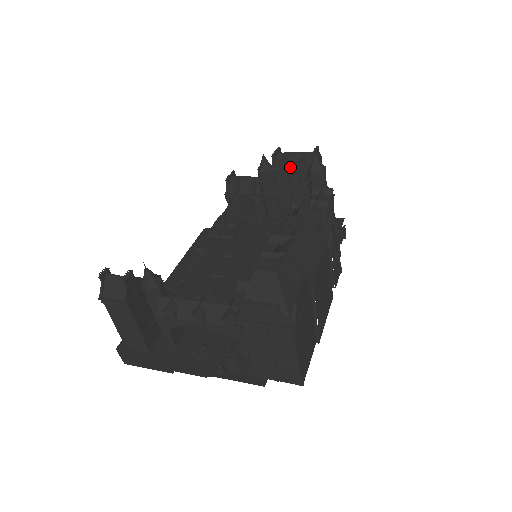
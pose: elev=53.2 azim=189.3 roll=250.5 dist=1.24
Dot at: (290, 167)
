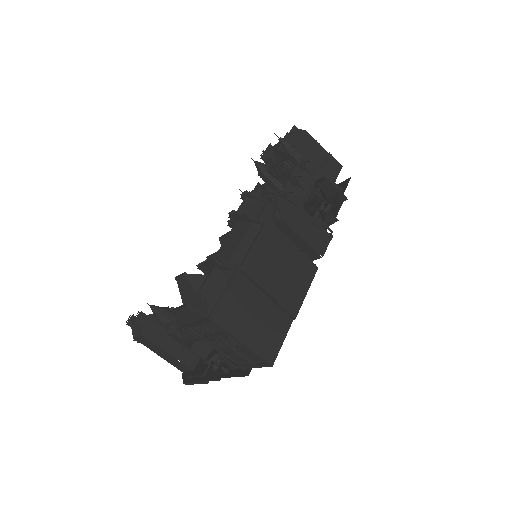
Dot at: (277, 158)
